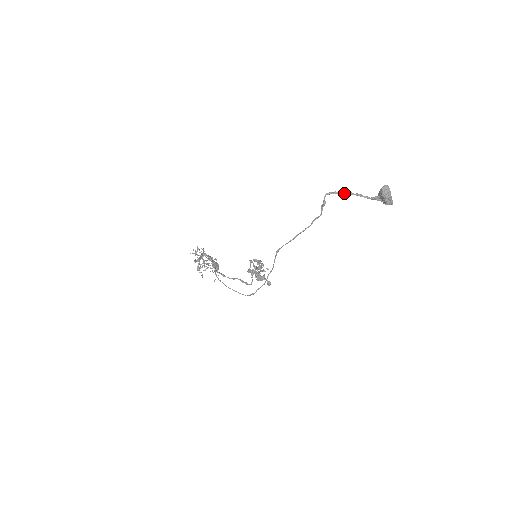
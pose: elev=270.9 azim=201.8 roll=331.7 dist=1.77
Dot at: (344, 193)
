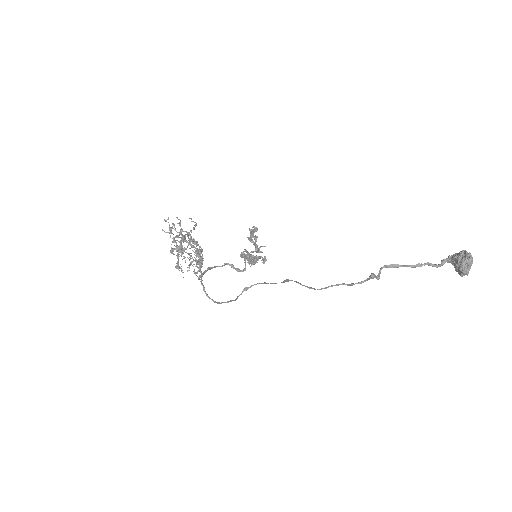
Dot at: (409, 266)
